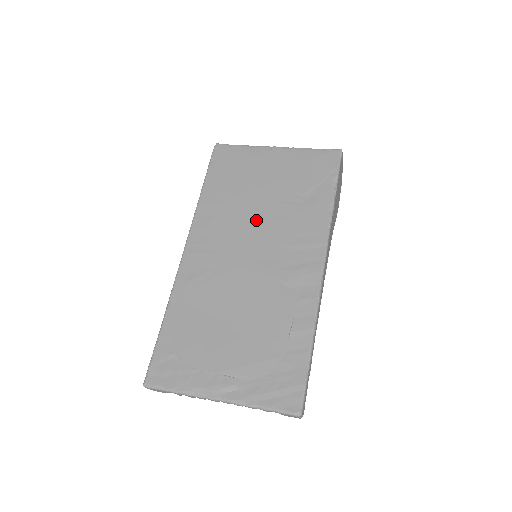
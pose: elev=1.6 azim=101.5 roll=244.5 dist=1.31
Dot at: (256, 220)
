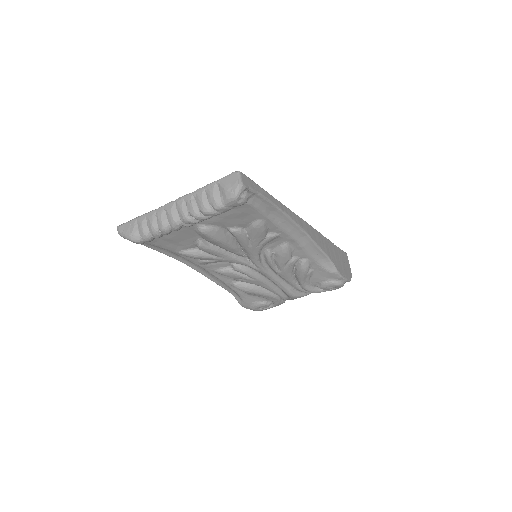
Dot at: occluded
